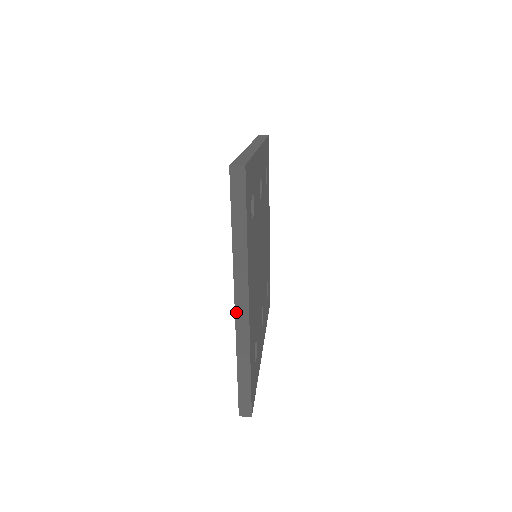
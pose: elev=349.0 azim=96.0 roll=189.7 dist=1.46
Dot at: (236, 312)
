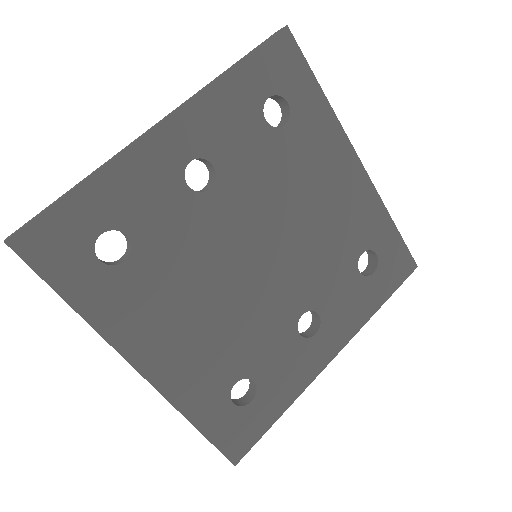
Dot at: occluded
